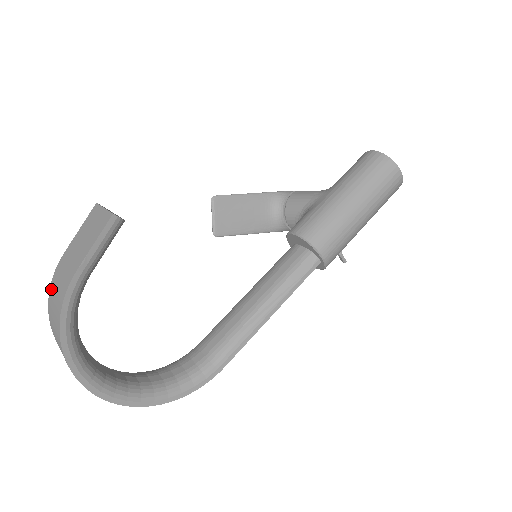
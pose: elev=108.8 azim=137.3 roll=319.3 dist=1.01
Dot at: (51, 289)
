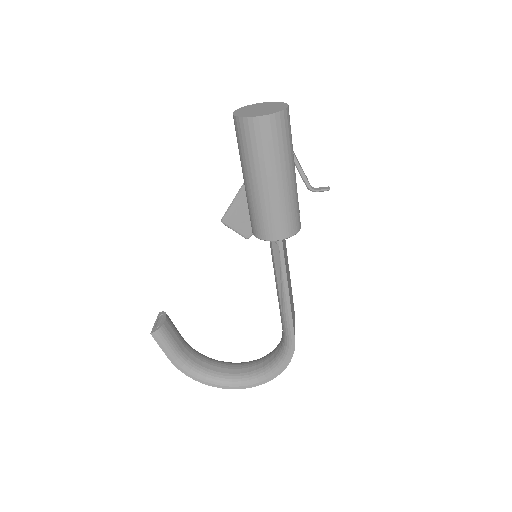
Dot at: occluded
